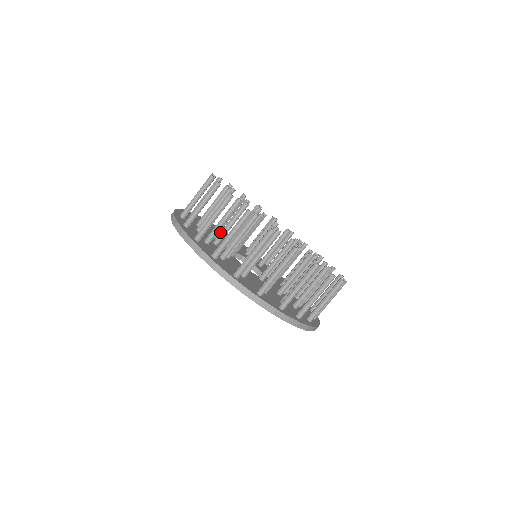
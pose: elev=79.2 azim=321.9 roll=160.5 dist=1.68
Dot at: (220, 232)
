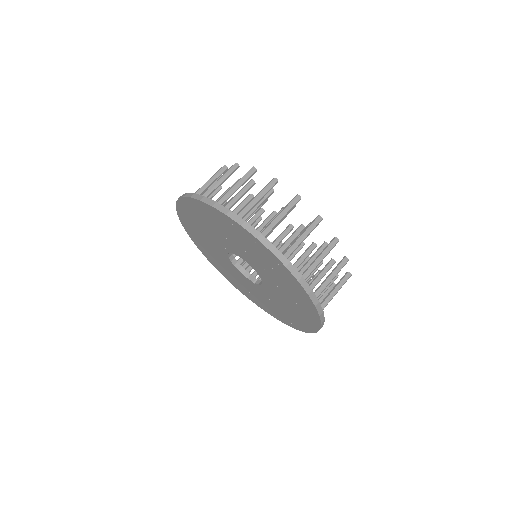
Dot at: occluded
